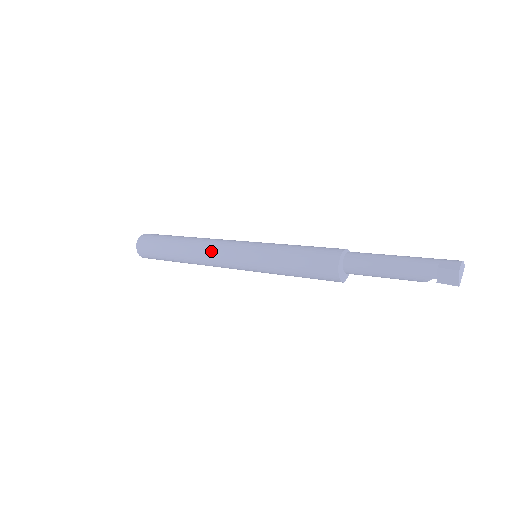
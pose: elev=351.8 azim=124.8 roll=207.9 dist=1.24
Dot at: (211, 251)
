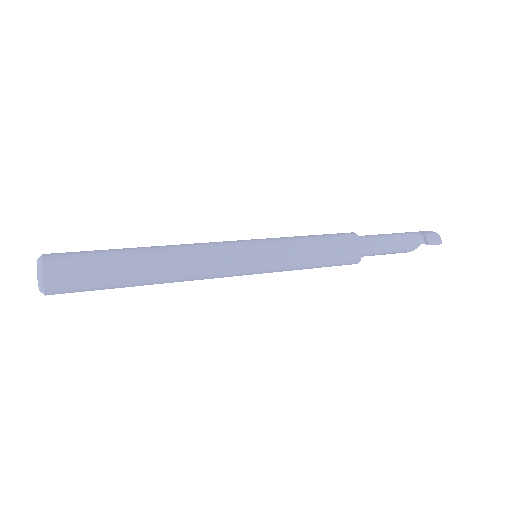
Dot at: (207, 253)
